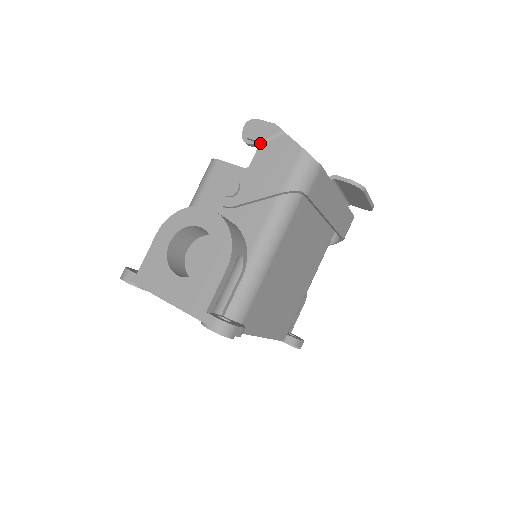
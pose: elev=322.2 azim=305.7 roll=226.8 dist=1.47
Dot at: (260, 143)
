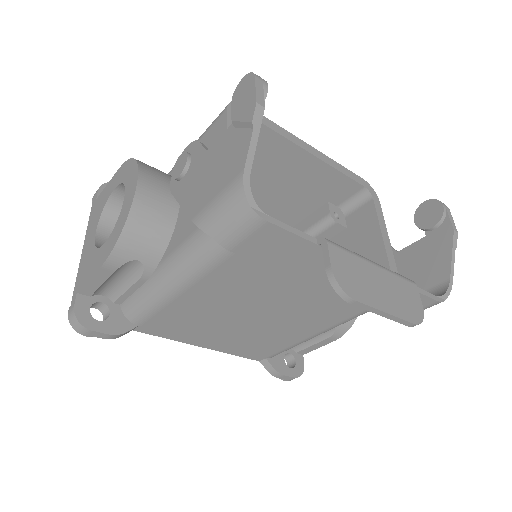
Dot at: (233, 122)
